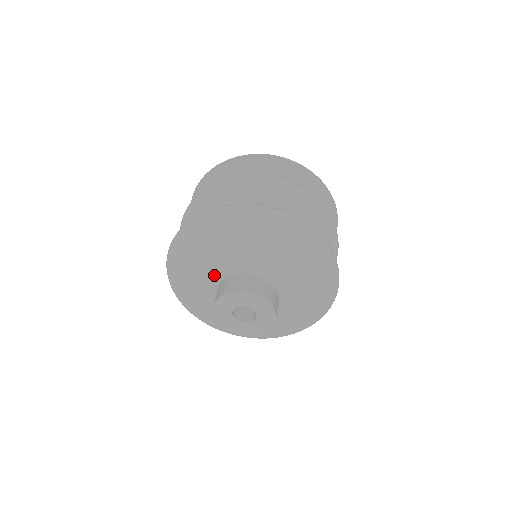
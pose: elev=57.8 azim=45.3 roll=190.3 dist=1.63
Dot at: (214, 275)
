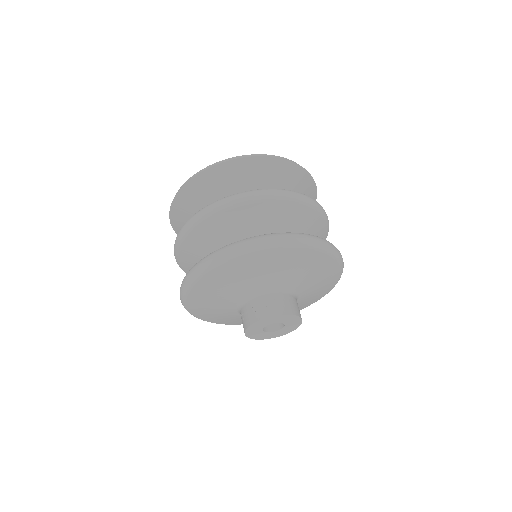
Dot at: (239, 296)
